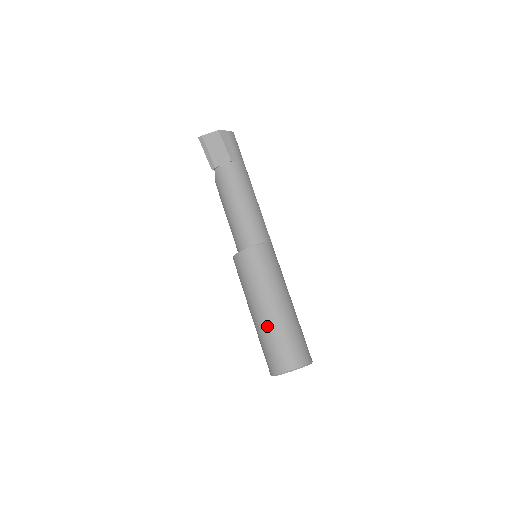
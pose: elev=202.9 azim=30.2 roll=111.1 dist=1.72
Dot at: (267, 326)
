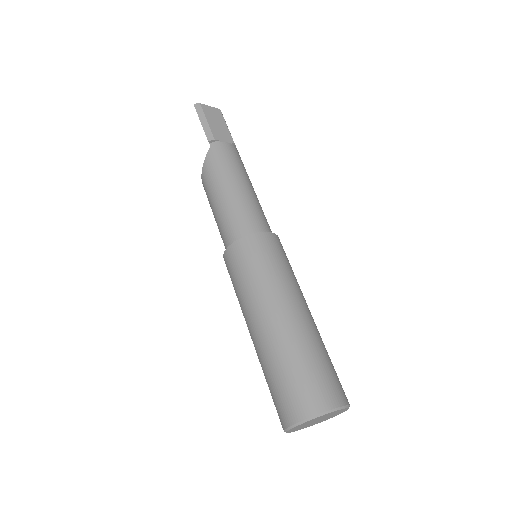
Dot at: (301, 336)
